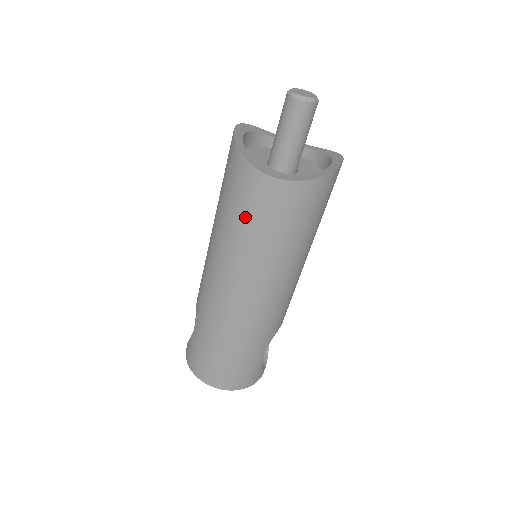
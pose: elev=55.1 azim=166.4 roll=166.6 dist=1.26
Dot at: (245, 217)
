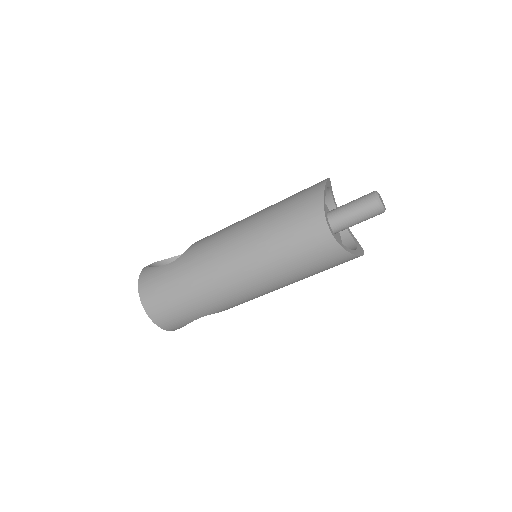
Dot at: (289, 234)
